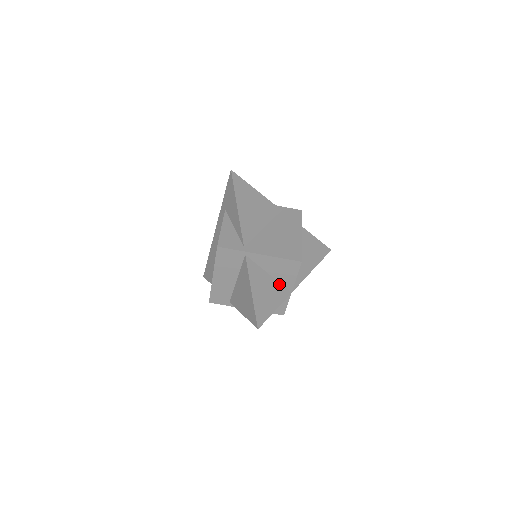
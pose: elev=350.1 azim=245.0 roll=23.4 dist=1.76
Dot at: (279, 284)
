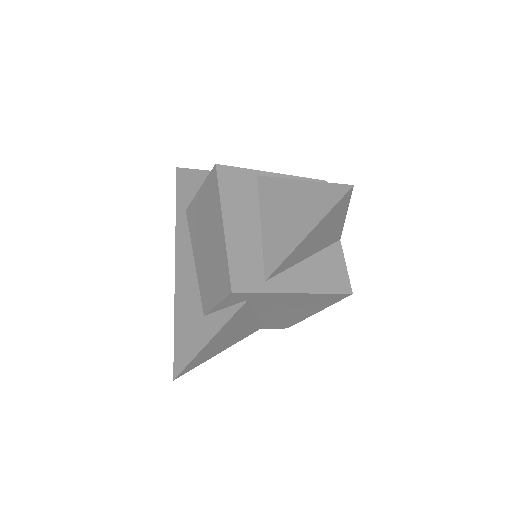
Dot at: occluded
